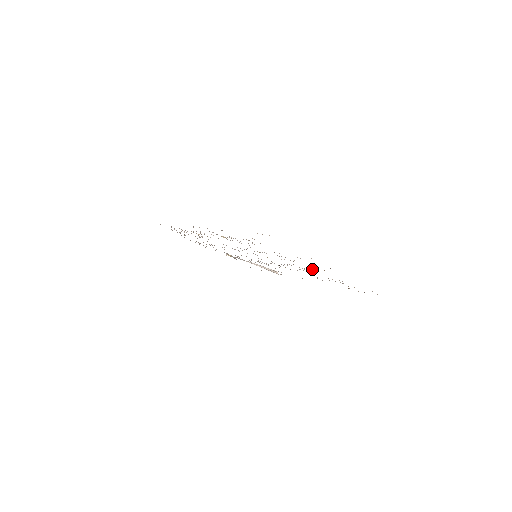
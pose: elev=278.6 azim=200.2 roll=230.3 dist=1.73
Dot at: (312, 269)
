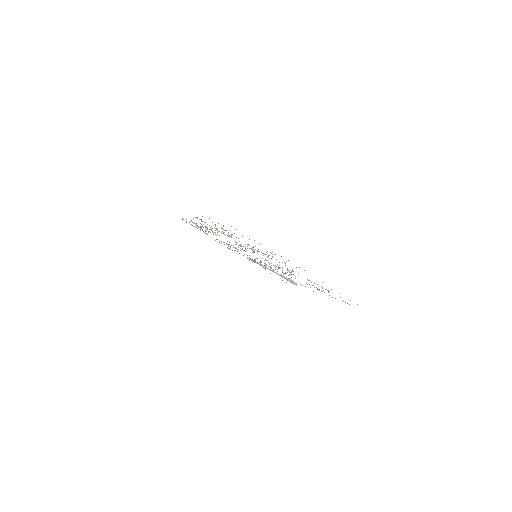
Dot at: occluded
